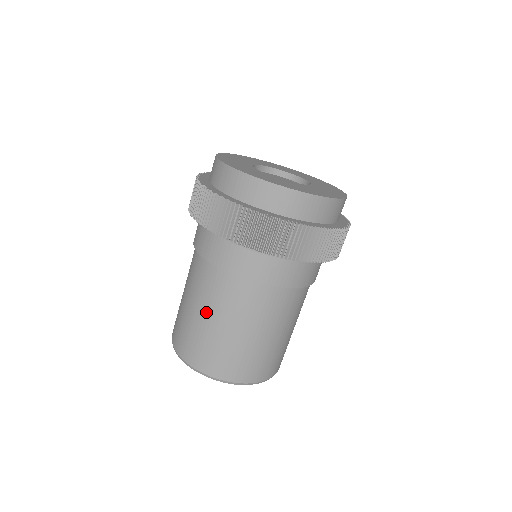
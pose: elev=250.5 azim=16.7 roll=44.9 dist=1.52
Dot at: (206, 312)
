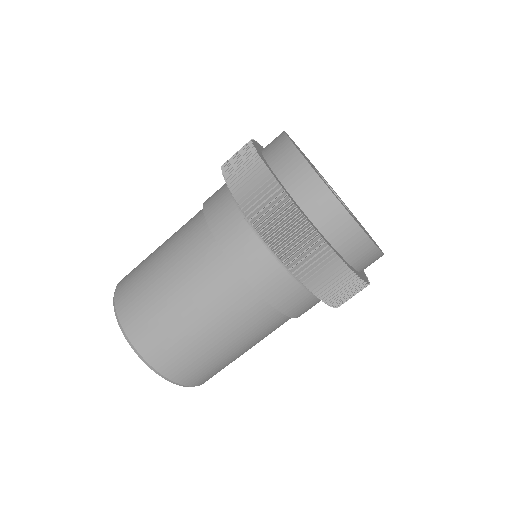
Dot at: (171, 273)
